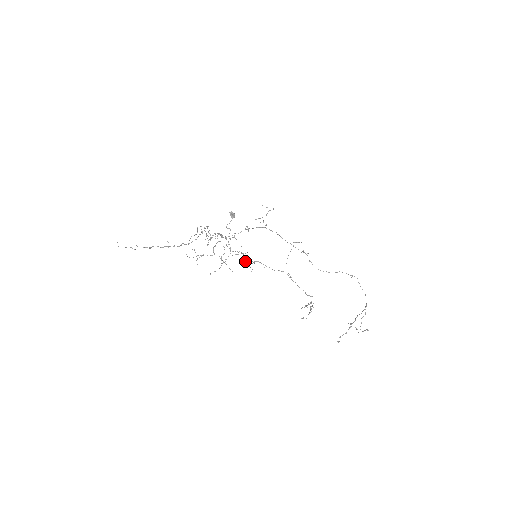
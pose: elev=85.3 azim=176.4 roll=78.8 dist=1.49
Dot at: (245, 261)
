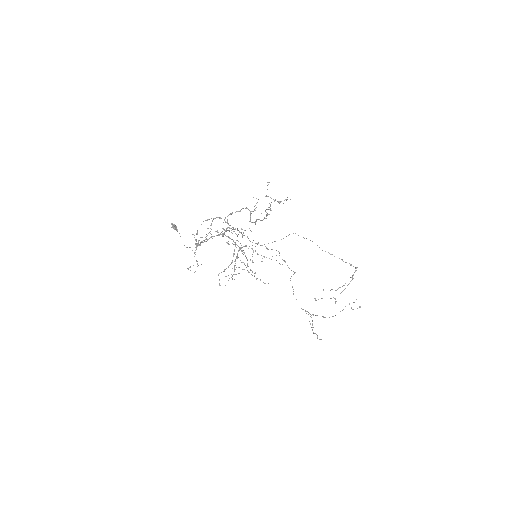
Dot at: (239, 267)
